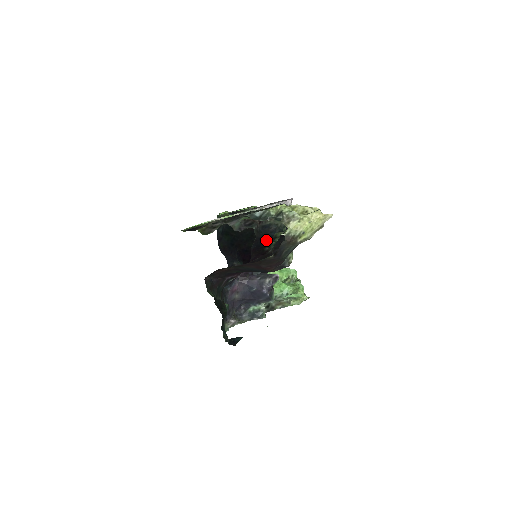
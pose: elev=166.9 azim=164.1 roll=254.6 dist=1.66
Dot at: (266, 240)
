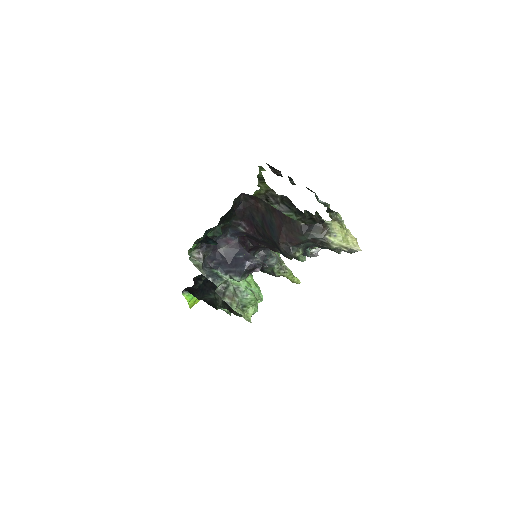
Dot at: occluded
